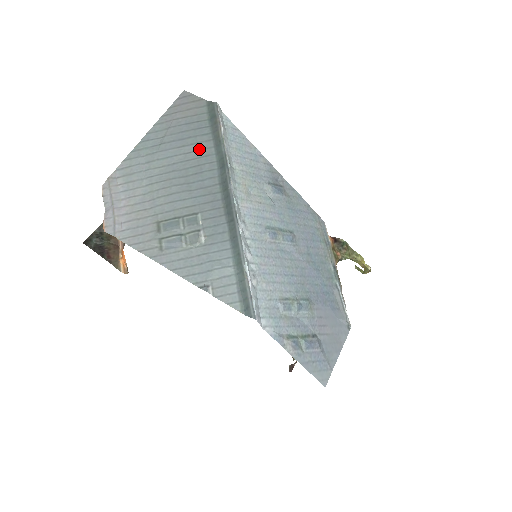
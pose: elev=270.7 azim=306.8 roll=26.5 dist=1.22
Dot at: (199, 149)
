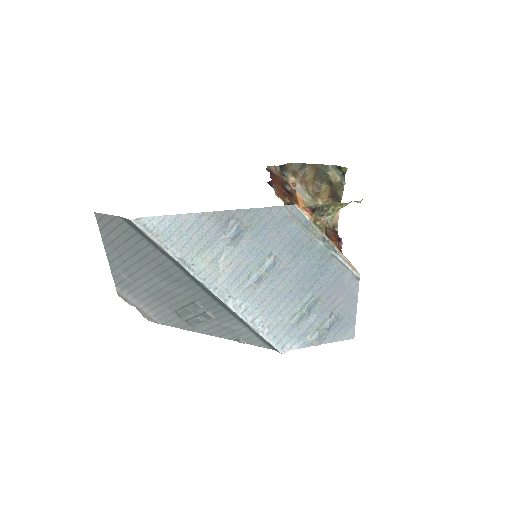
Dot at: (154, 259)
